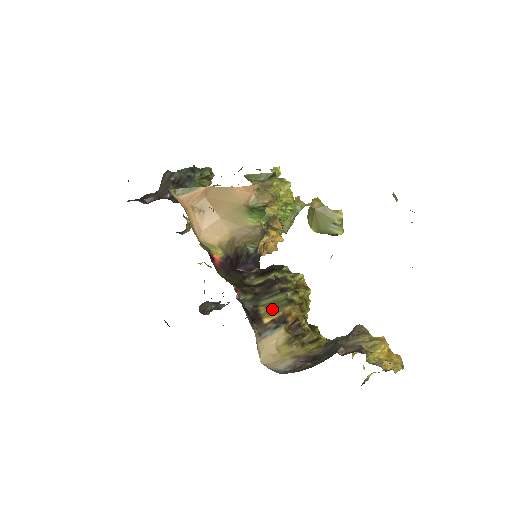
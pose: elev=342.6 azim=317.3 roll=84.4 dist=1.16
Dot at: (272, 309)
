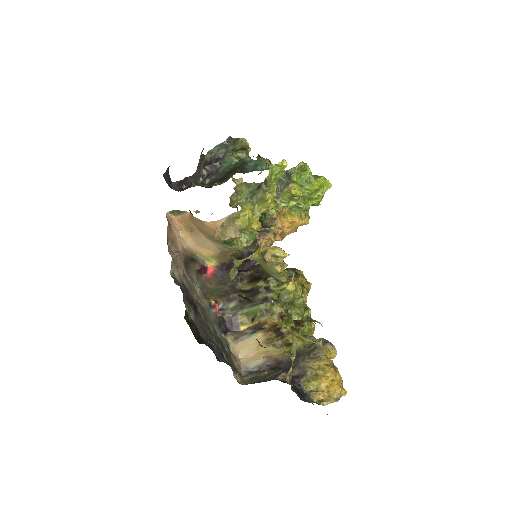
Dot at: (250, 318)
